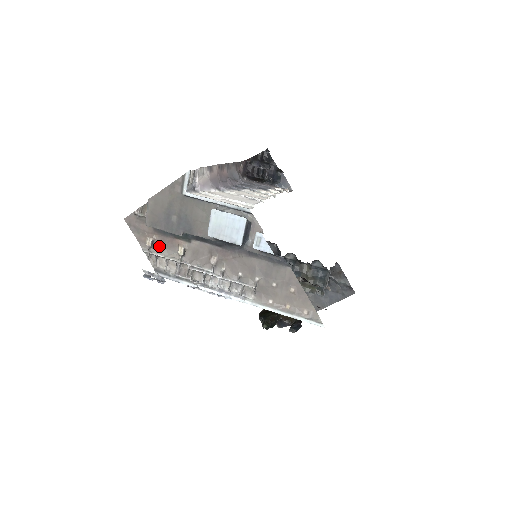
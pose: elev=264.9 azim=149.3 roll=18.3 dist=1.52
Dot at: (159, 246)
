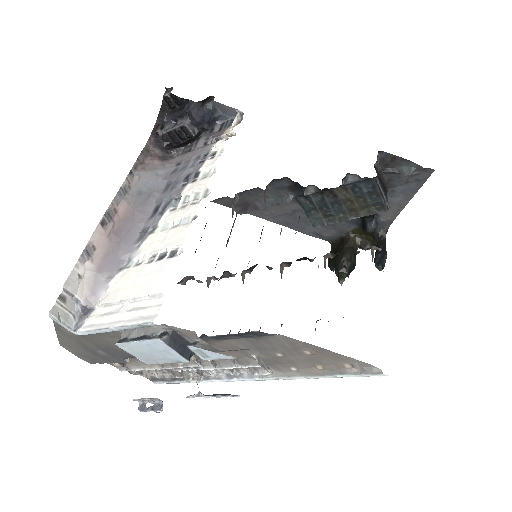
Dot at: (129, 361)
